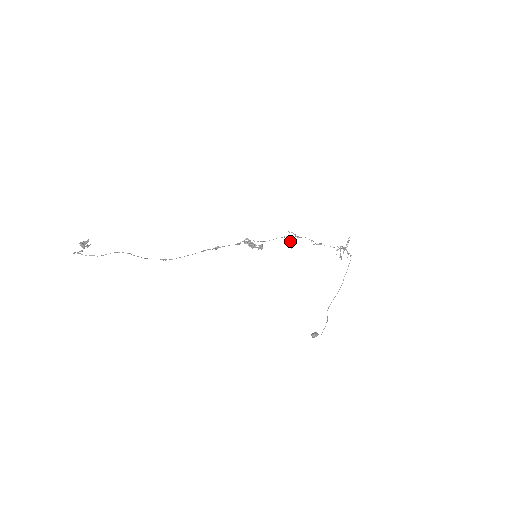
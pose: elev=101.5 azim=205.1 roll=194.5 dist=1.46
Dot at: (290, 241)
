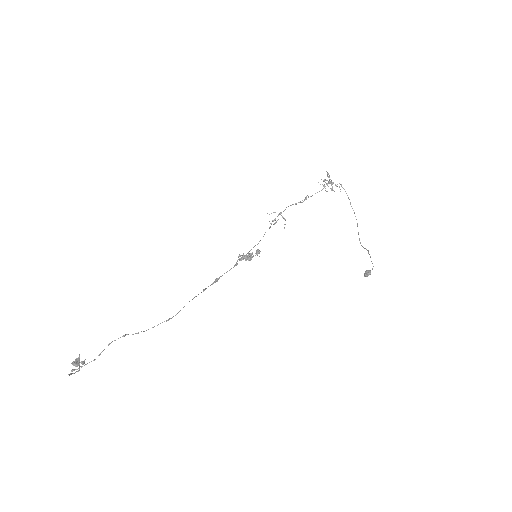
Dot at: occluded
